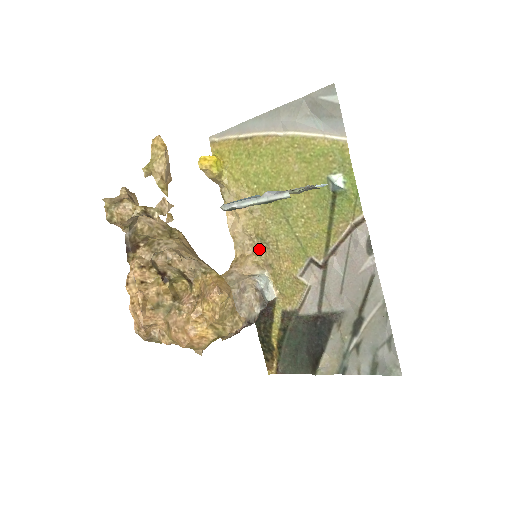
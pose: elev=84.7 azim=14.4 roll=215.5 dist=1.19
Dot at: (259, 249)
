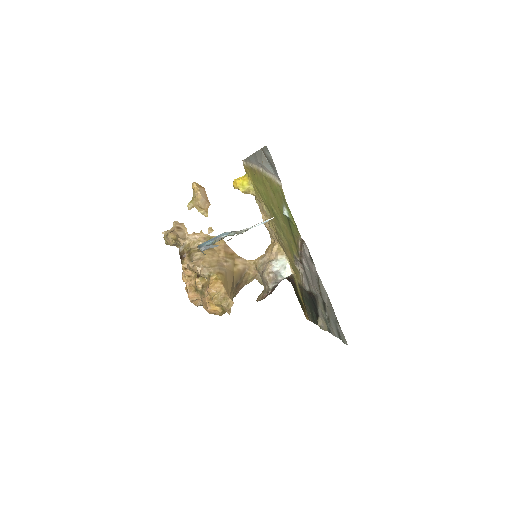
Dot at: (278, 241)
